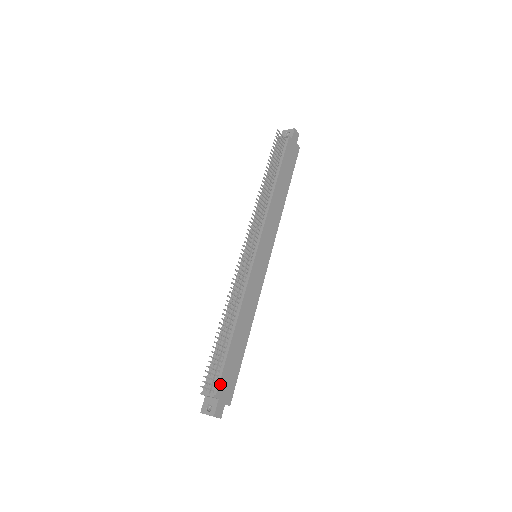
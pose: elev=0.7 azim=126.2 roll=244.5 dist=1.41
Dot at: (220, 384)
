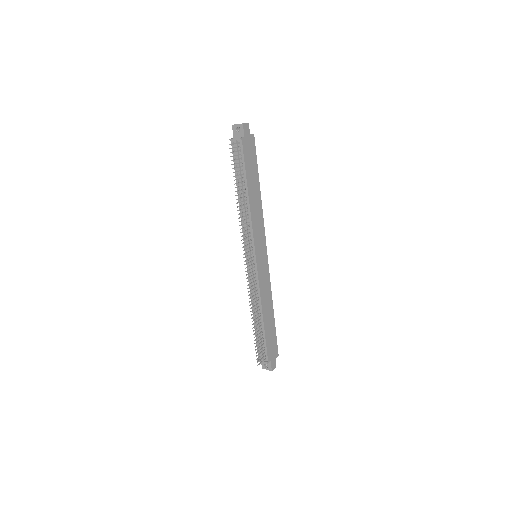
Dot at: (268, 354)
